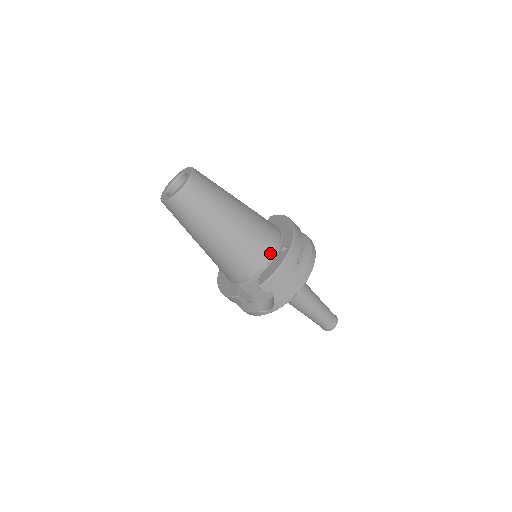
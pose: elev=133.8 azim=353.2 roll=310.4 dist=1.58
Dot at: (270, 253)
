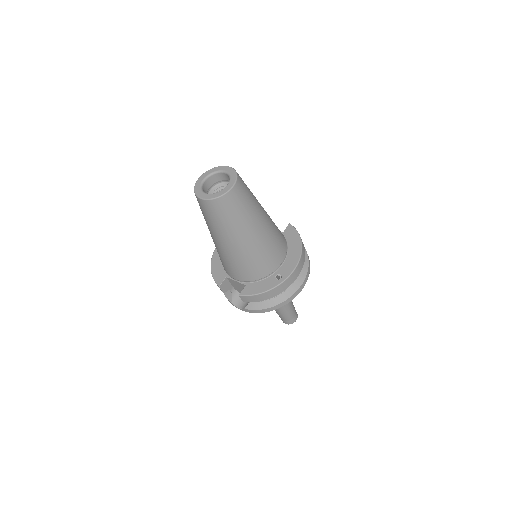
Dot at: (265, 274)
